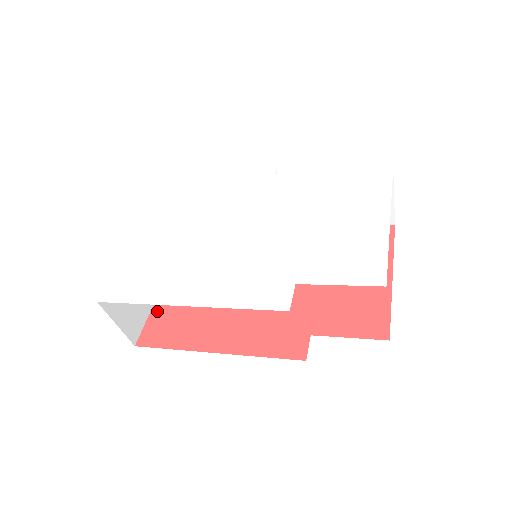
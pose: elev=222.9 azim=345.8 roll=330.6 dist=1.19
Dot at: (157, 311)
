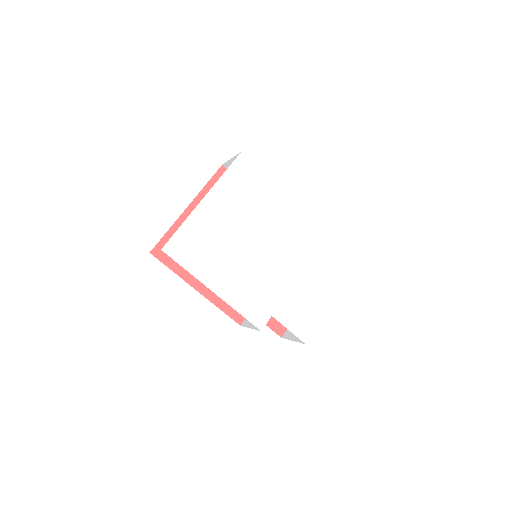
Dot at: (173, 233)
